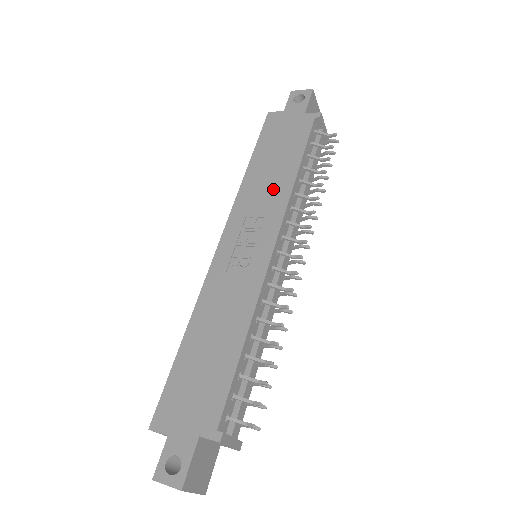
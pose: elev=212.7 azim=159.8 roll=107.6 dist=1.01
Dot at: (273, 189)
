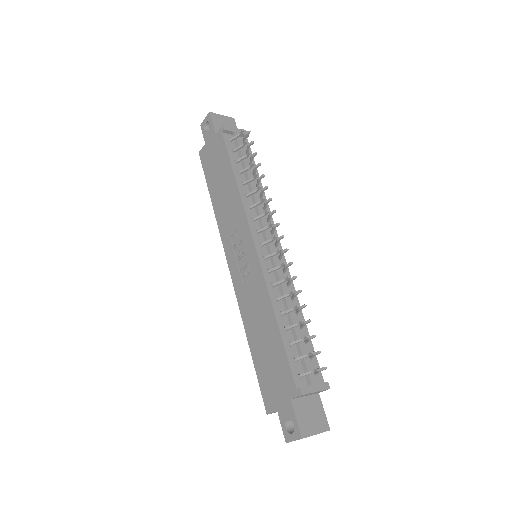
Dot at: (231, 205)
